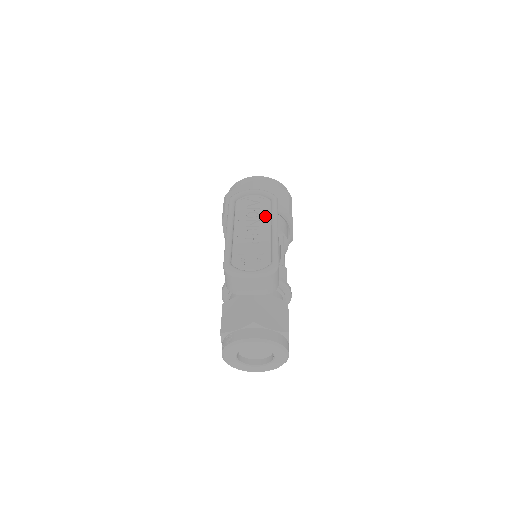
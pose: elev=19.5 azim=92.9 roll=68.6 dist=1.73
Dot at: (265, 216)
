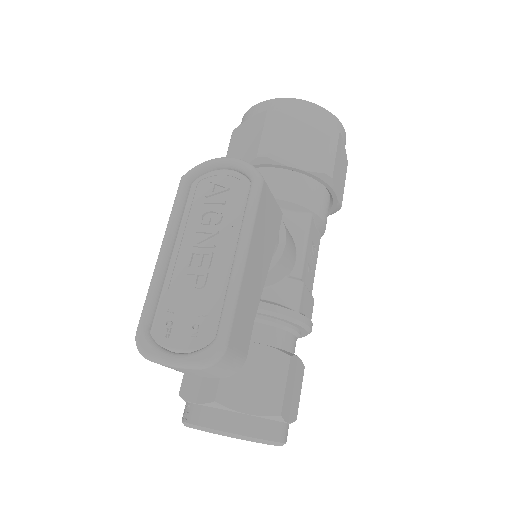
Dot at: (231, 222)
